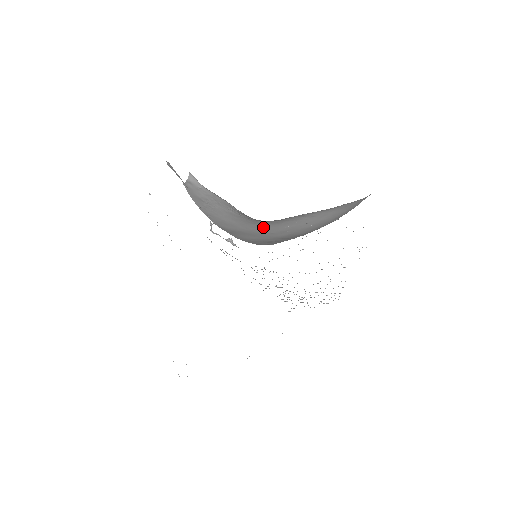
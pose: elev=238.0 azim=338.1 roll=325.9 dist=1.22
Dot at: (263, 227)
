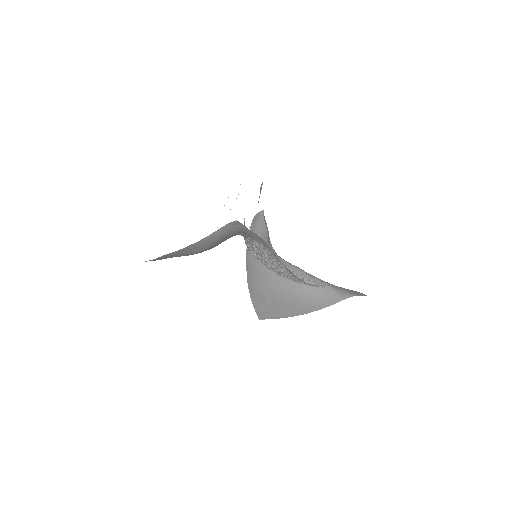
Dot at: occluded
